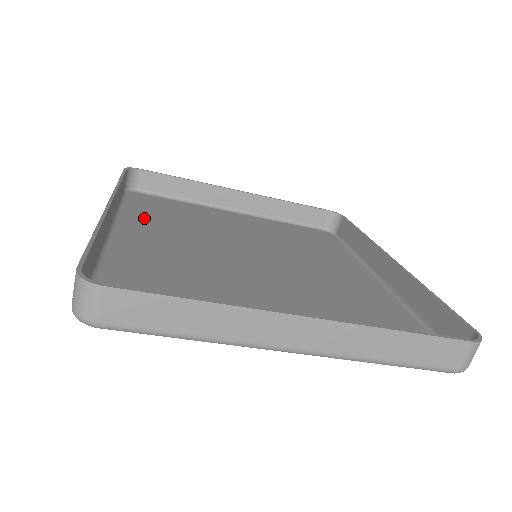
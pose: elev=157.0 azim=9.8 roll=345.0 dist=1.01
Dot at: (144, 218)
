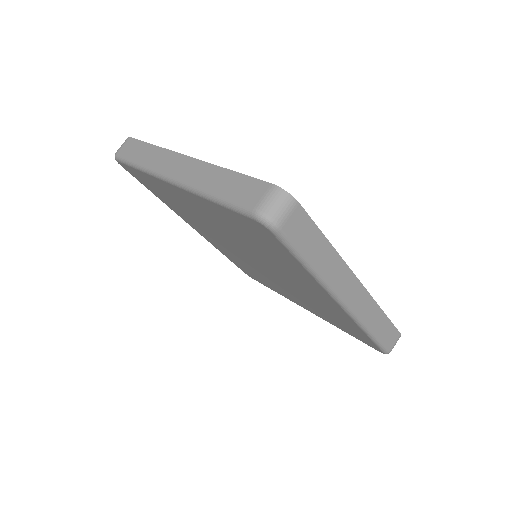
Dot at: occluded
